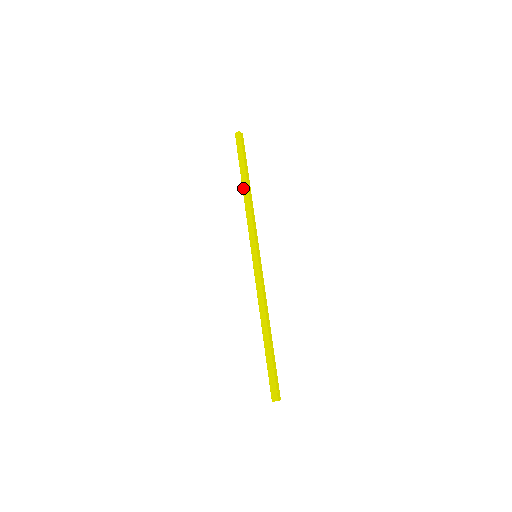
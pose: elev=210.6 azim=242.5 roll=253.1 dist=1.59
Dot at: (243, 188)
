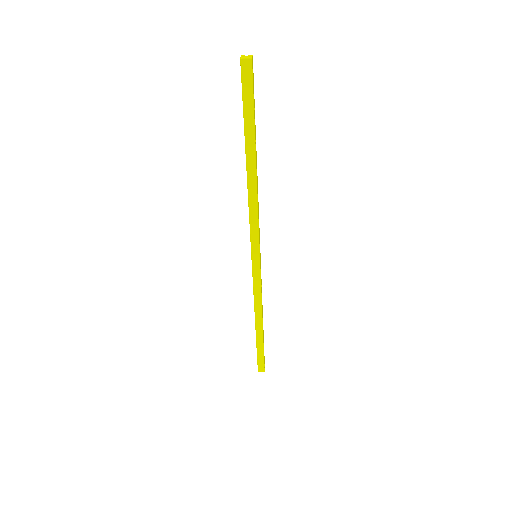
Dot at: (248, 169)
